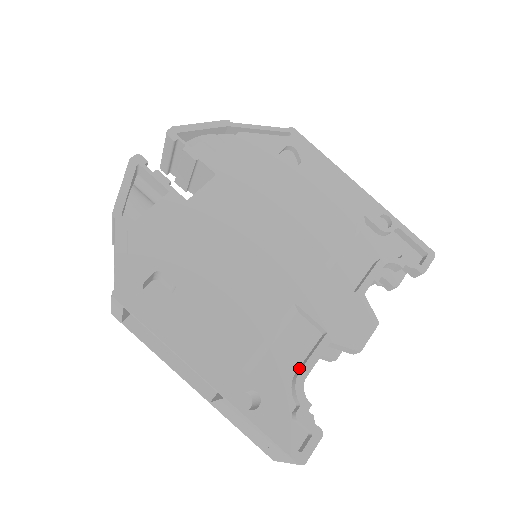
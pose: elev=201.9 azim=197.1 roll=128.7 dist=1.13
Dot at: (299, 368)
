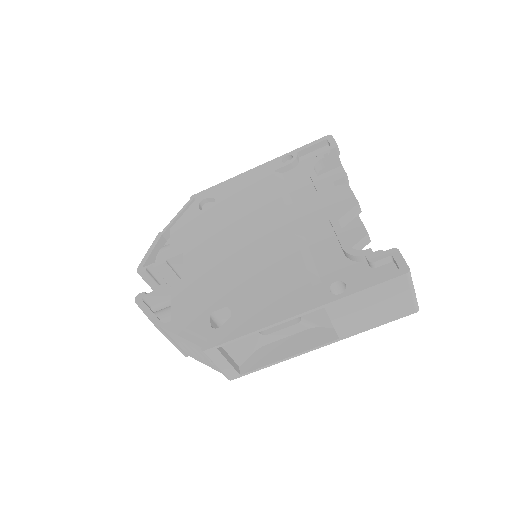
Dot at: (342, 250)
